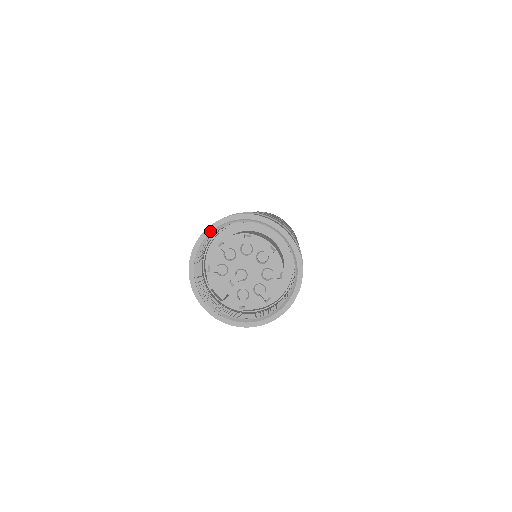
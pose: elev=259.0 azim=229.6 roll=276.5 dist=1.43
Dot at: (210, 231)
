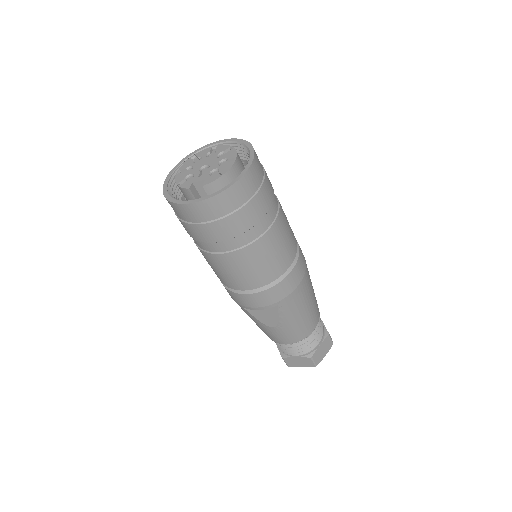
Dot at: (168, 178)
